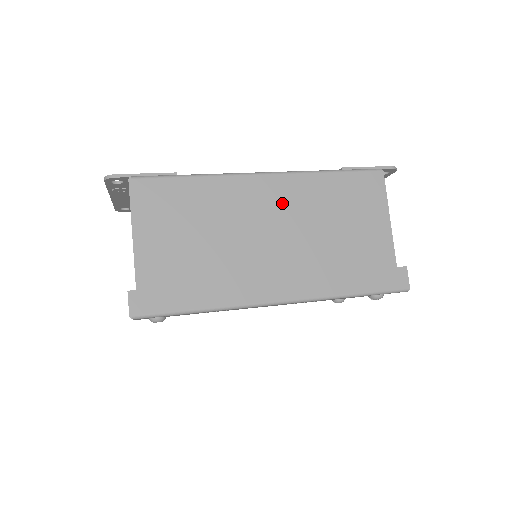
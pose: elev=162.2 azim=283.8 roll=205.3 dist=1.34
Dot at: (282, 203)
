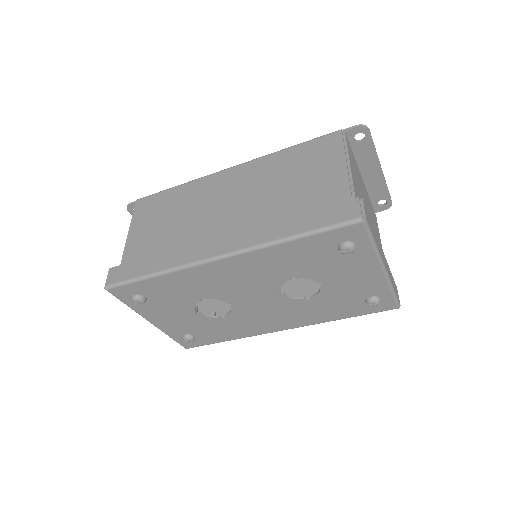
Dot at: (240, 183)
